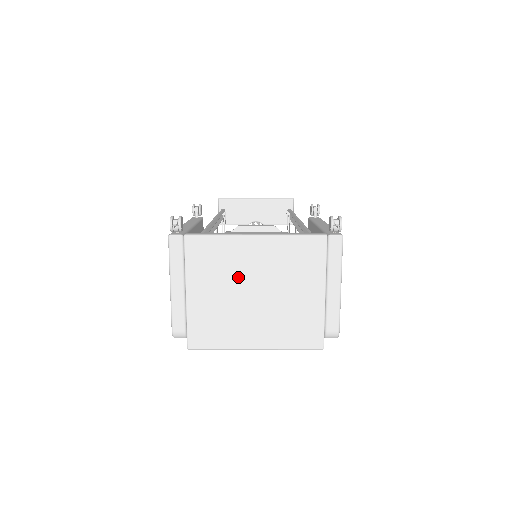
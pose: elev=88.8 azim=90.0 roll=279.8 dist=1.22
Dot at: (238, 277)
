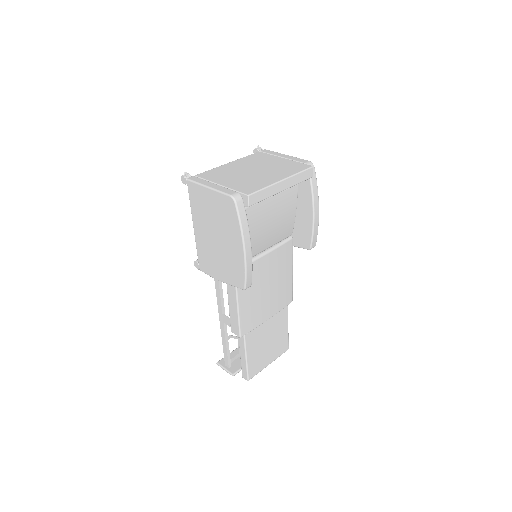
Dot at: (238, 172)
